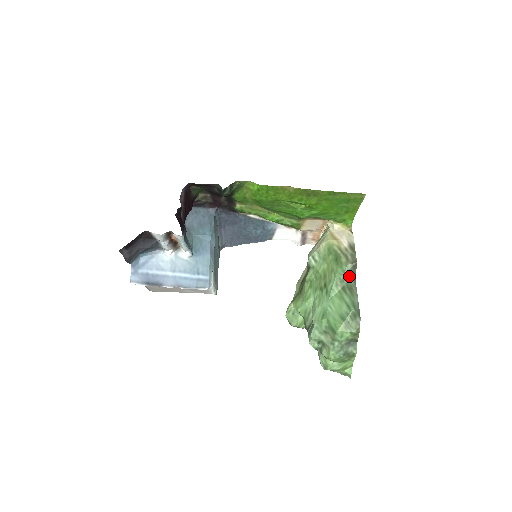
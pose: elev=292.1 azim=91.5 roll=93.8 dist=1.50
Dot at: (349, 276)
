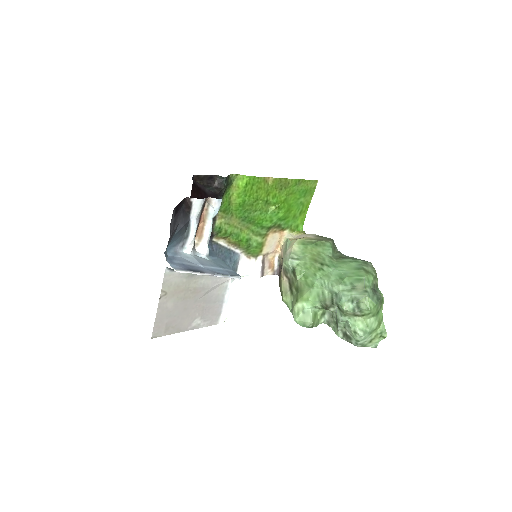
Dot at: (334, 251)
